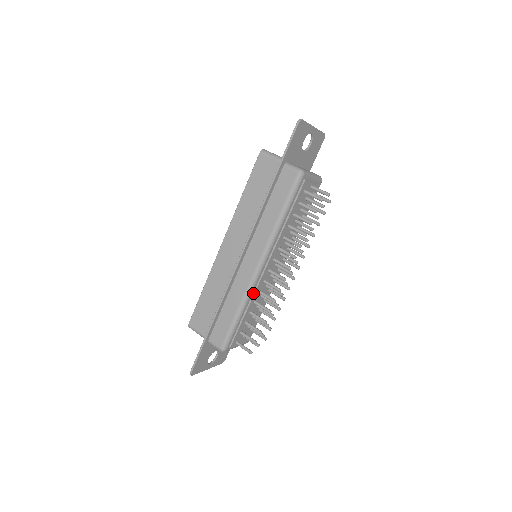
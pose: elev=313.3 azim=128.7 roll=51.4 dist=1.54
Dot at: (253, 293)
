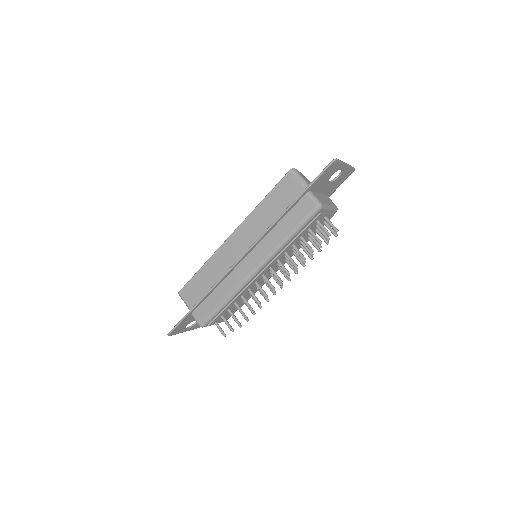
Dot at: (243, 290)
